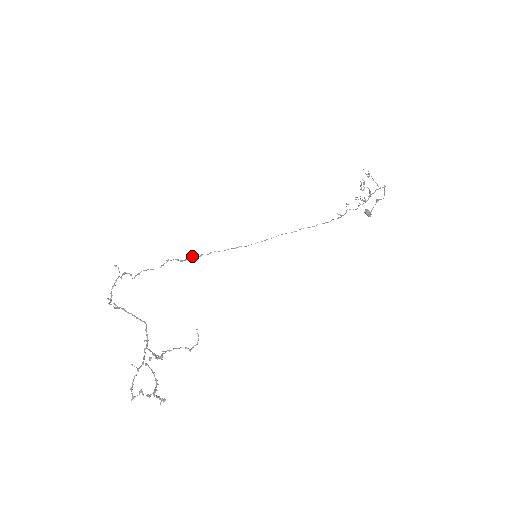
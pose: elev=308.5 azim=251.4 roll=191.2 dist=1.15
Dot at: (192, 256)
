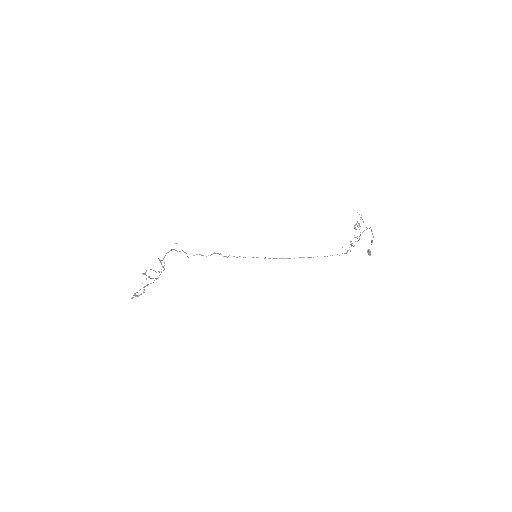
Dot at: (233, 256)
